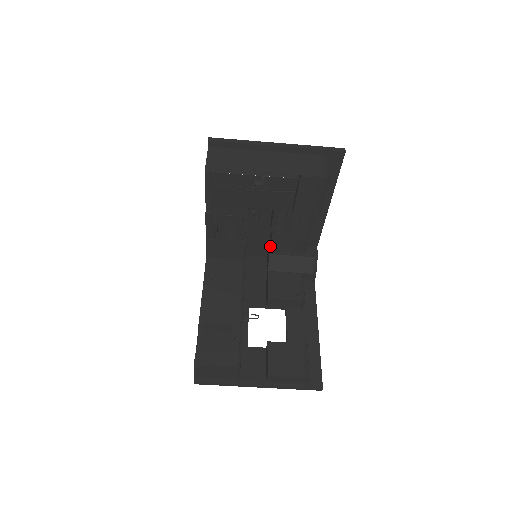
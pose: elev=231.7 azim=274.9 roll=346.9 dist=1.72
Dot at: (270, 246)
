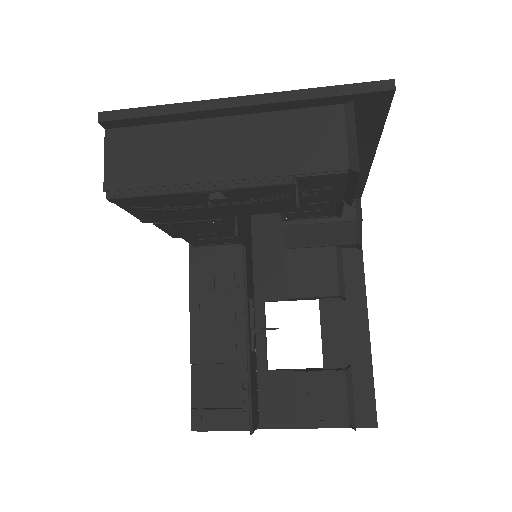
Dot at: occluded
